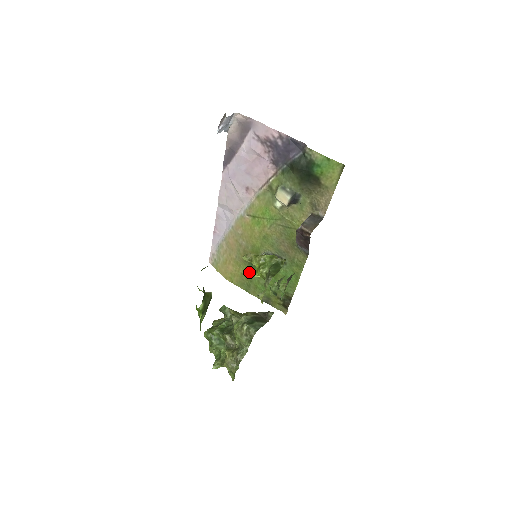
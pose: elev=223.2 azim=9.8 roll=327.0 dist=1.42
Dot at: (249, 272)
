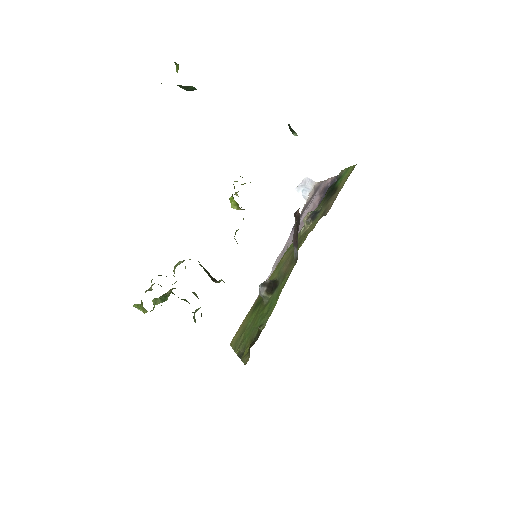
Dot at: (249, 319)
